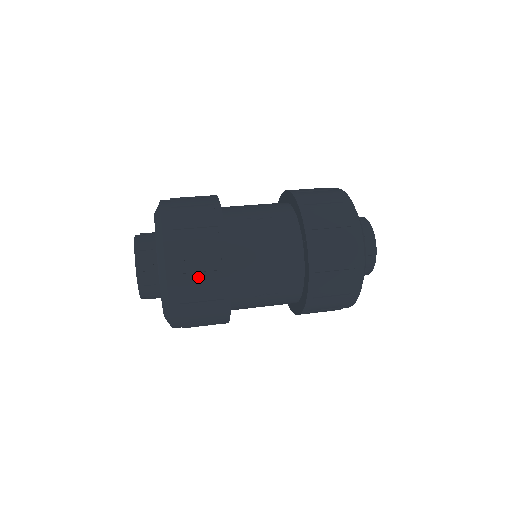
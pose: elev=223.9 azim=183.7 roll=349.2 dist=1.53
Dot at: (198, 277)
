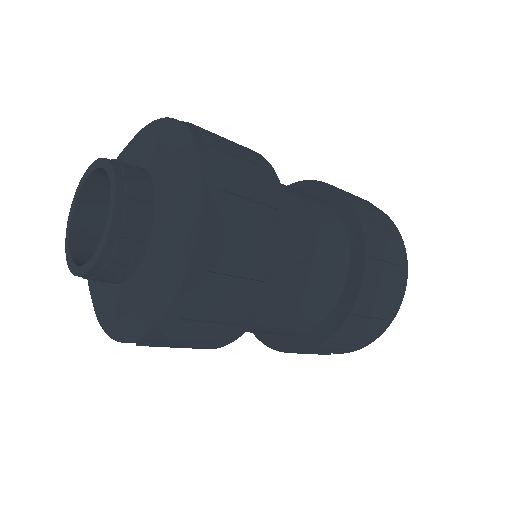
Dot at: (245, 176)
